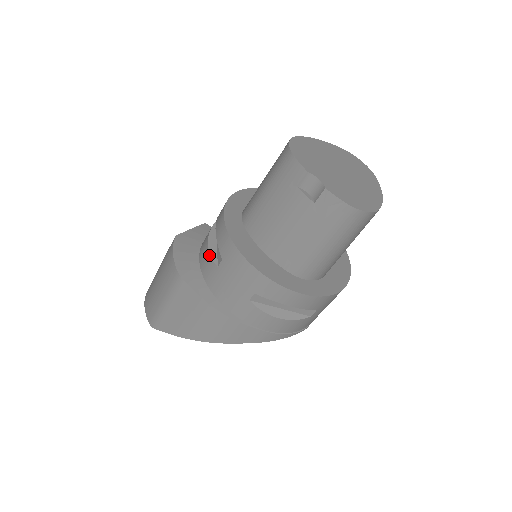
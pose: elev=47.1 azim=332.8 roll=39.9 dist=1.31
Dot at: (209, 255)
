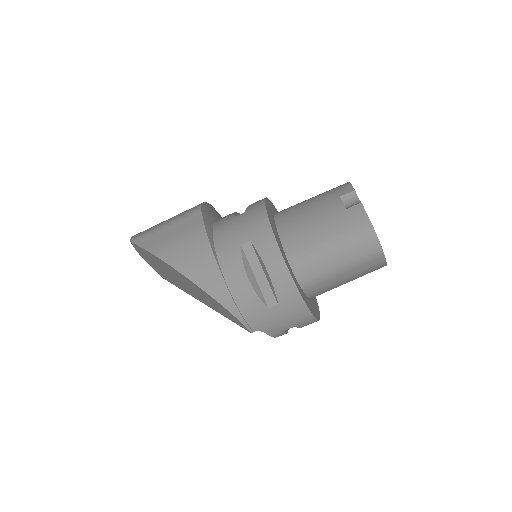
Dot at: (233, 213)
